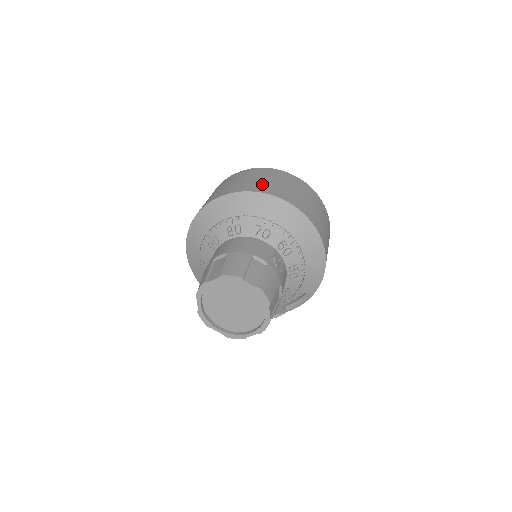
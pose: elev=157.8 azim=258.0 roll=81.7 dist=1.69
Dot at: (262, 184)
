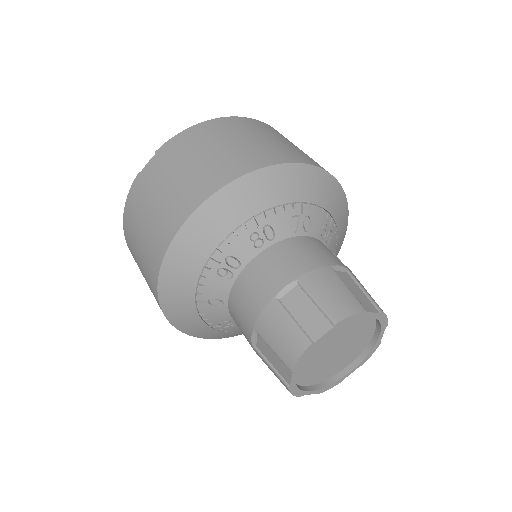
Dot at: (261, 148)
